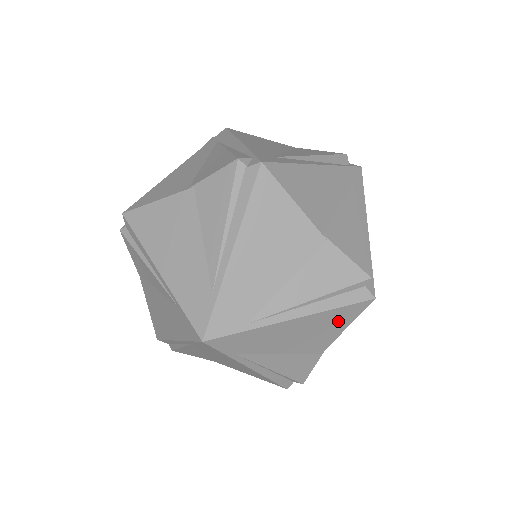
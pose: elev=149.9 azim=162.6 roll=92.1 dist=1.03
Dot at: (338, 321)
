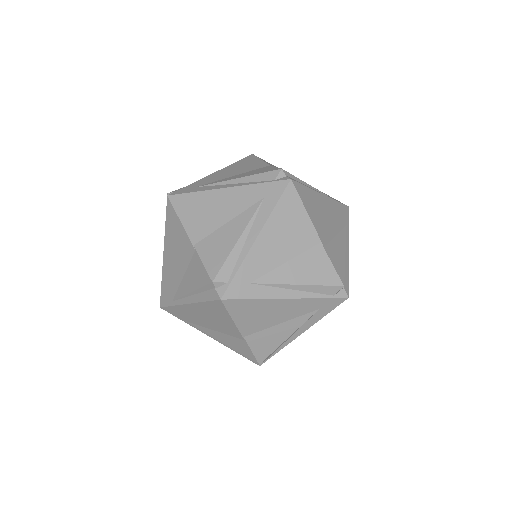
Dot at: occluded
